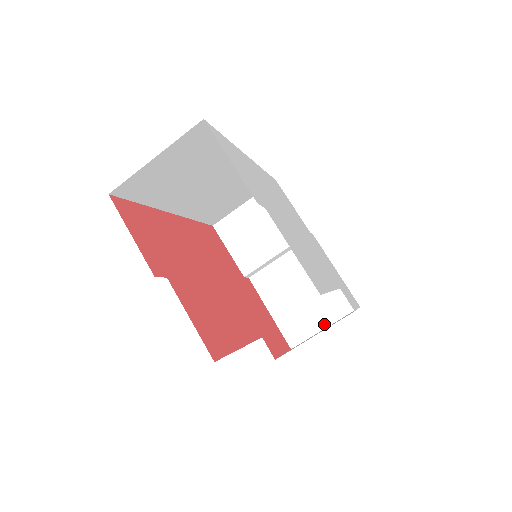
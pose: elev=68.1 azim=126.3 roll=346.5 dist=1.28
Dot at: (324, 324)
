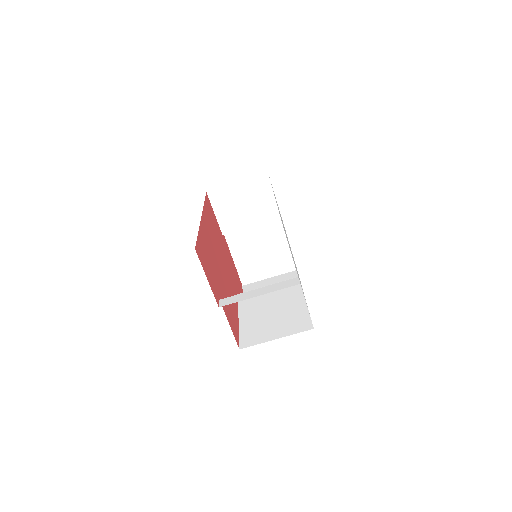
Dot at: (270, 275)
